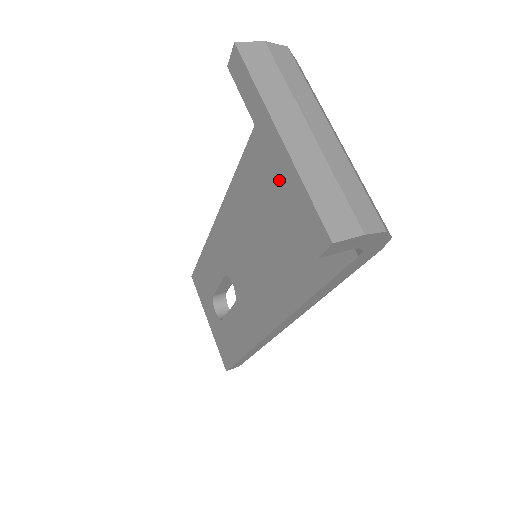
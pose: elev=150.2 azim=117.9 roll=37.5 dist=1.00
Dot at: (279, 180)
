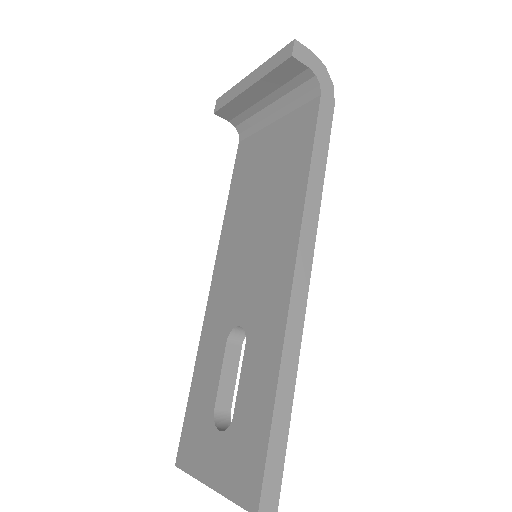
Dot at: (258, 164)
